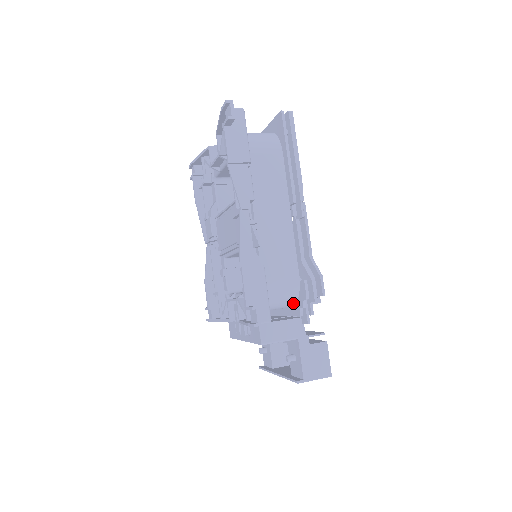
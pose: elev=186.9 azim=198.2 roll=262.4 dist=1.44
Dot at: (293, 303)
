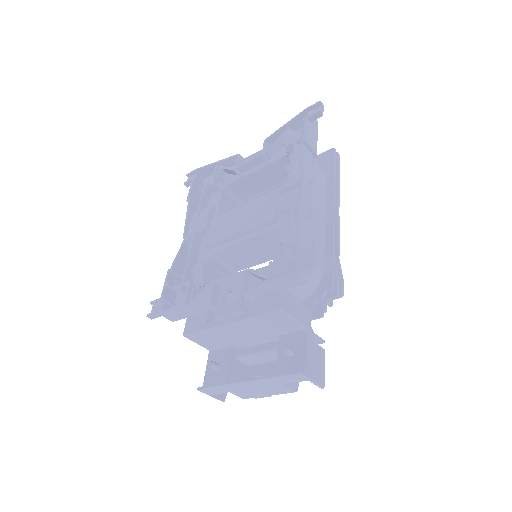
Dot at: (306, 295)
